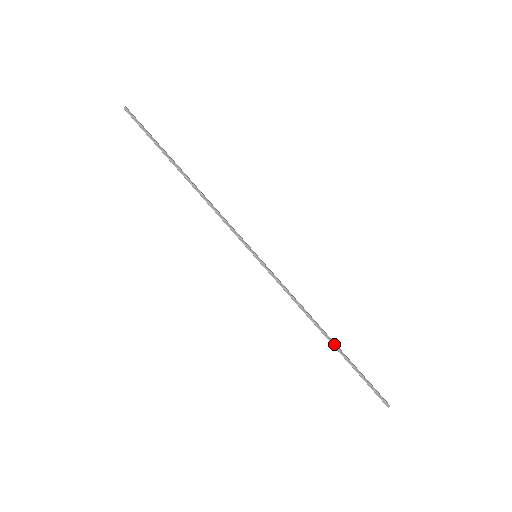
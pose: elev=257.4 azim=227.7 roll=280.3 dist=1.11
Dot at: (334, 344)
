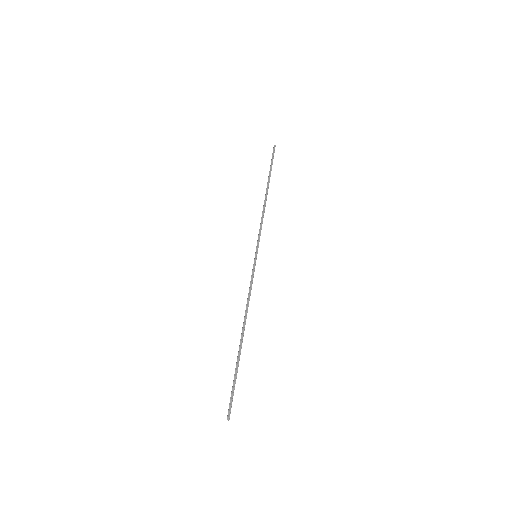
Dot at: occluded
